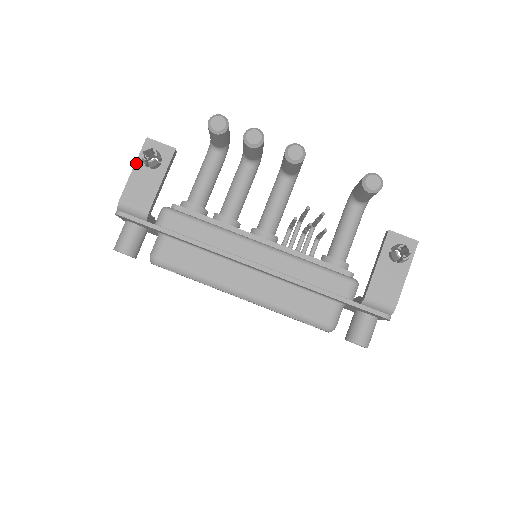
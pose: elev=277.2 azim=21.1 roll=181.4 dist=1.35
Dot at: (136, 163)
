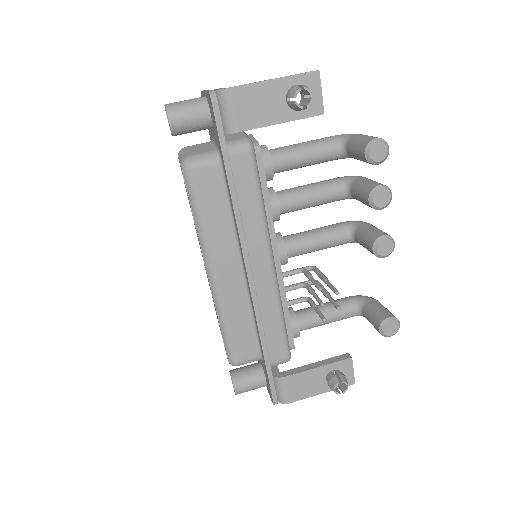
Dot at: (283, 78)
